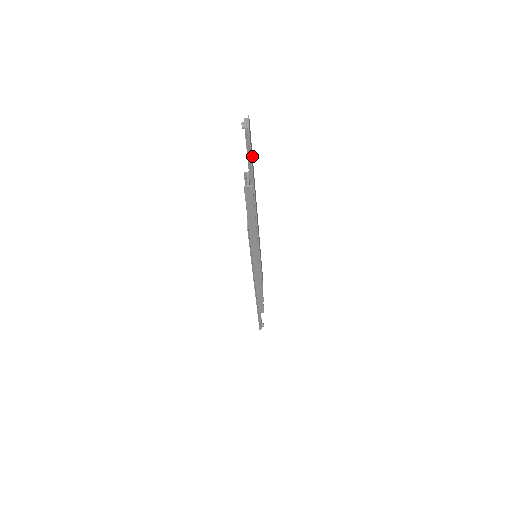
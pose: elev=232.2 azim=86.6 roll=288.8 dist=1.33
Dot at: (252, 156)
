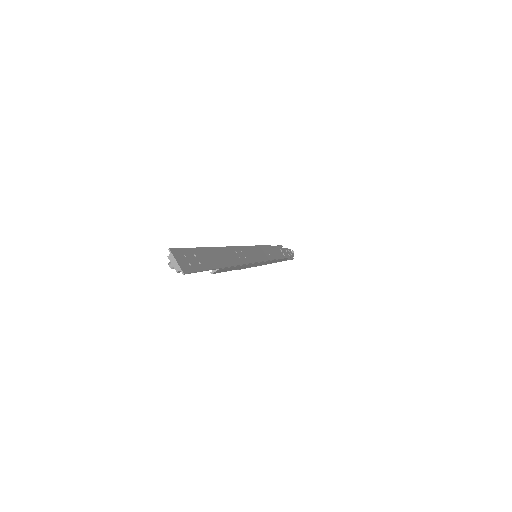
Dot at: (198, 251)
